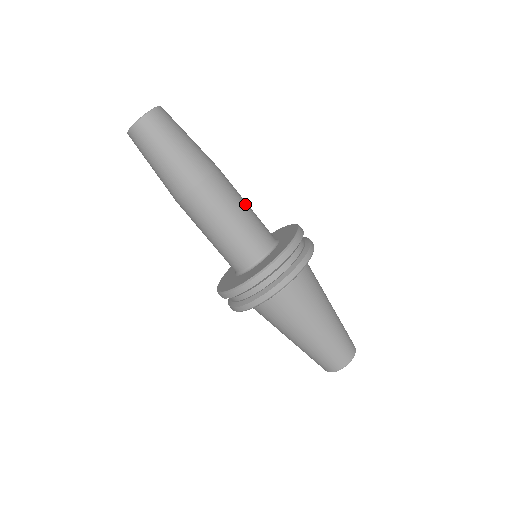
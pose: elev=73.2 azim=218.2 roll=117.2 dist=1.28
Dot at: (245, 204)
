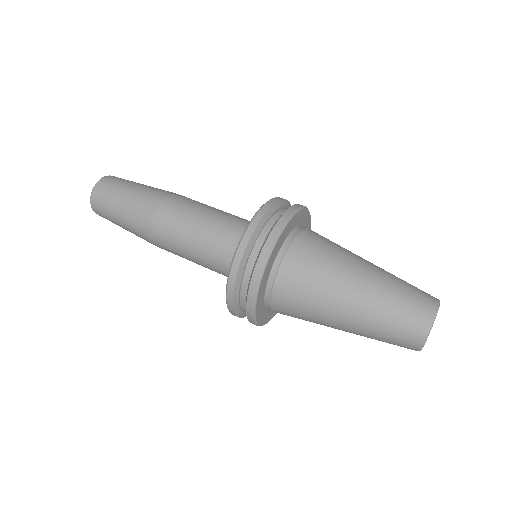
Dot at: occluded
